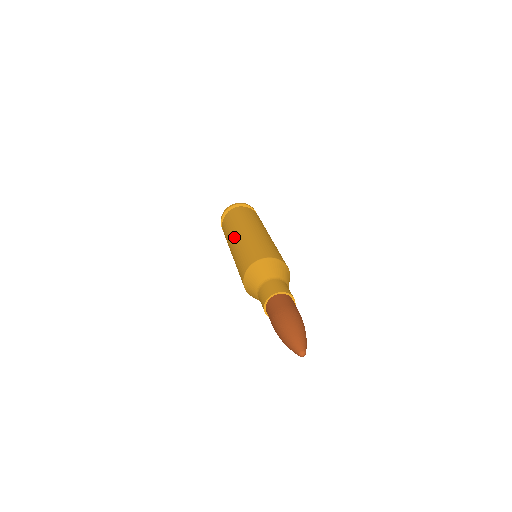
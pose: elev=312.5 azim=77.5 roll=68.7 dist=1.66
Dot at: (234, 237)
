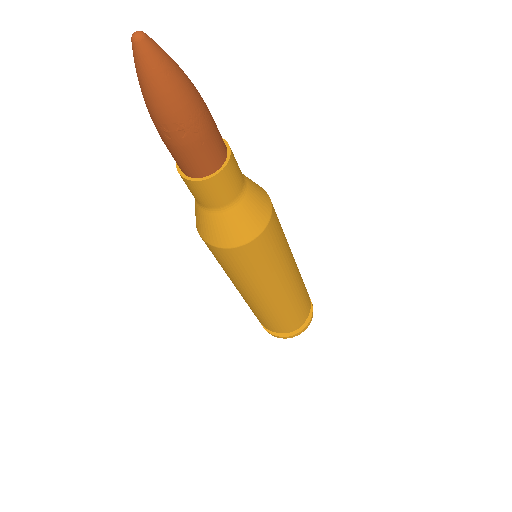
Dot at: occluded
